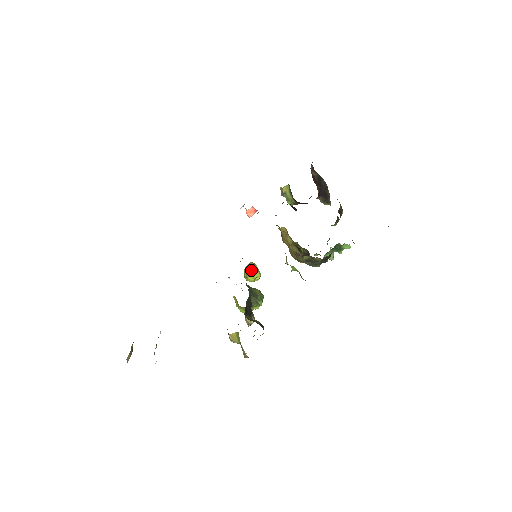
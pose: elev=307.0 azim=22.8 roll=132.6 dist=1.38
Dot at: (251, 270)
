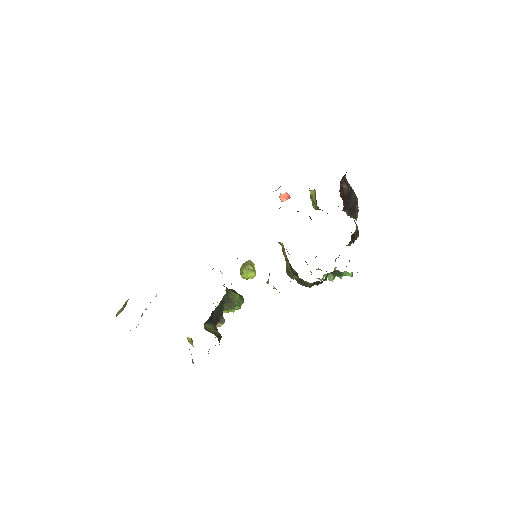
Dot at: (246, 269)
